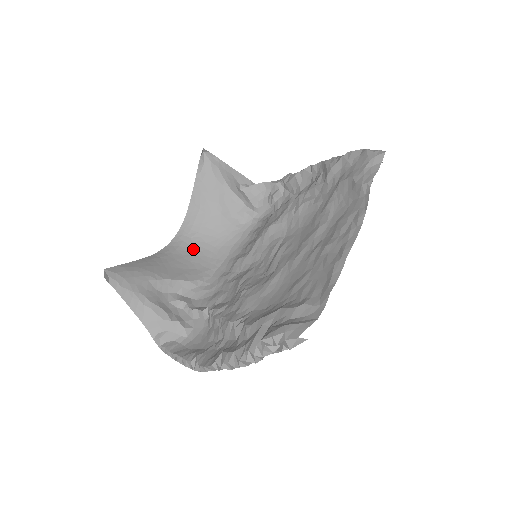
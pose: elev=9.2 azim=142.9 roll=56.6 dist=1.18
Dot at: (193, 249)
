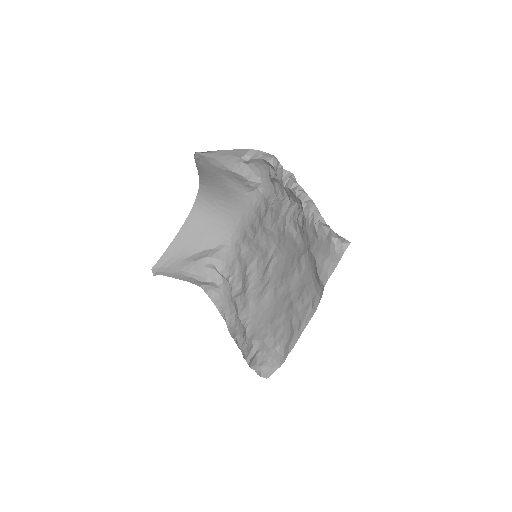
Dot at: (212, 212)
